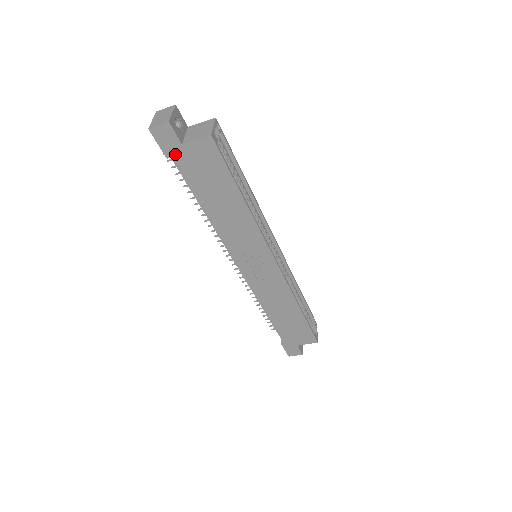
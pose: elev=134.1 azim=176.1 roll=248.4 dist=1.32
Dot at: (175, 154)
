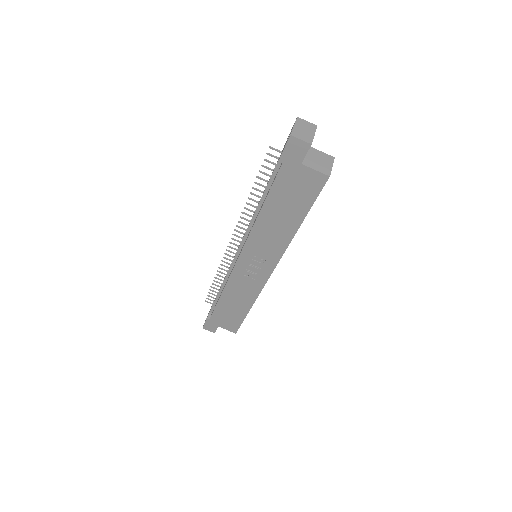
Dot at: (288, 164)
